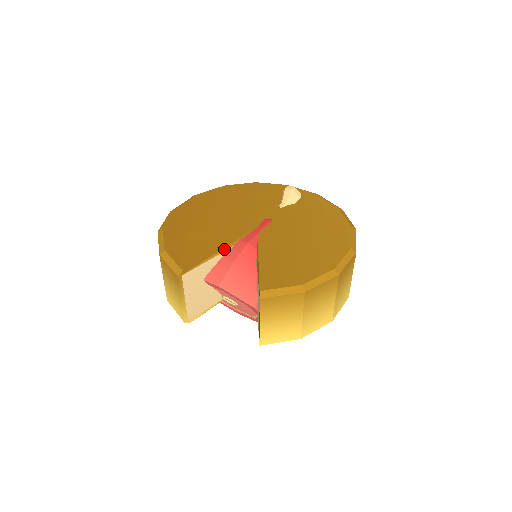
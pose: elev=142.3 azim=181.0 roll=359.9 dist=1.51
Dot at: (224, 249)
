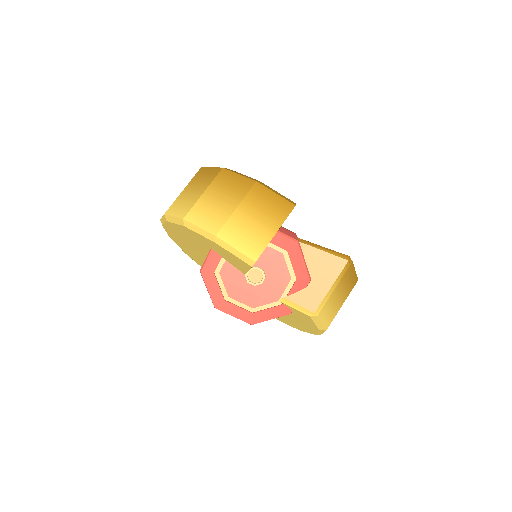
Dot at: occluded
